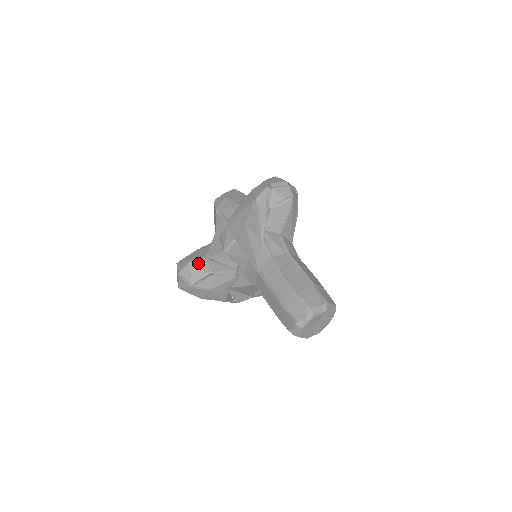
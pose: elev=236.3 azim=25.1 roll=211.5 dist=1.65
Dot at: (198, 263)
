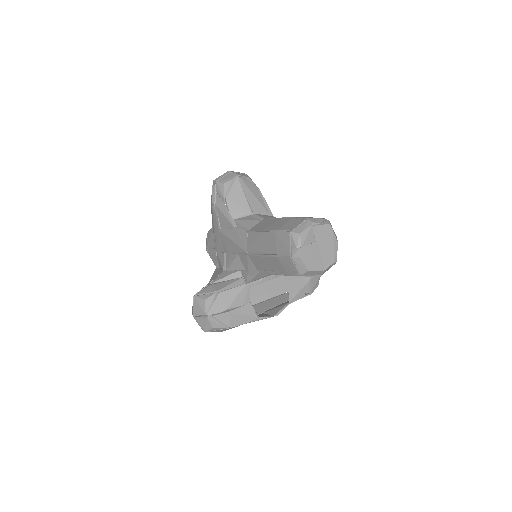
Dot at: (202, 293)
